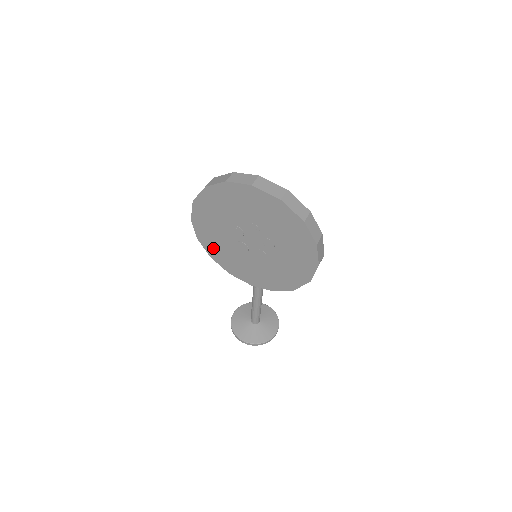
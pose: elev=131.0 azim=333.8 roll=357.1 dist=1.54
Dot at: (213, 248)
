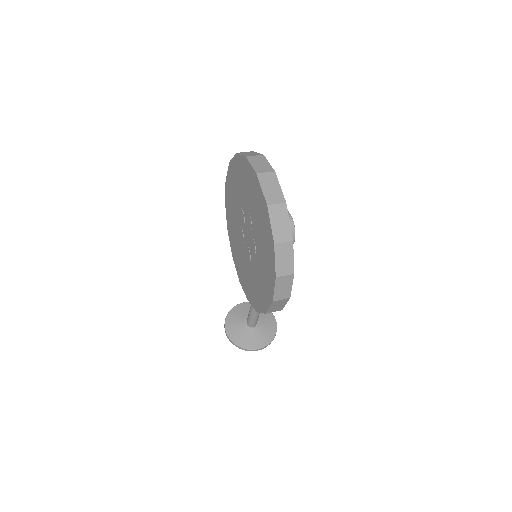
Dot at: (230, 221)
